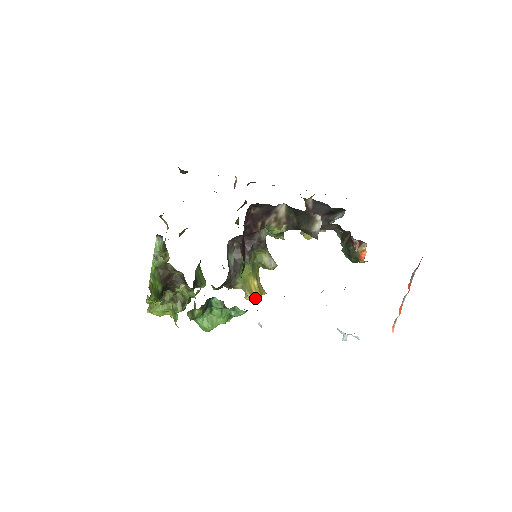
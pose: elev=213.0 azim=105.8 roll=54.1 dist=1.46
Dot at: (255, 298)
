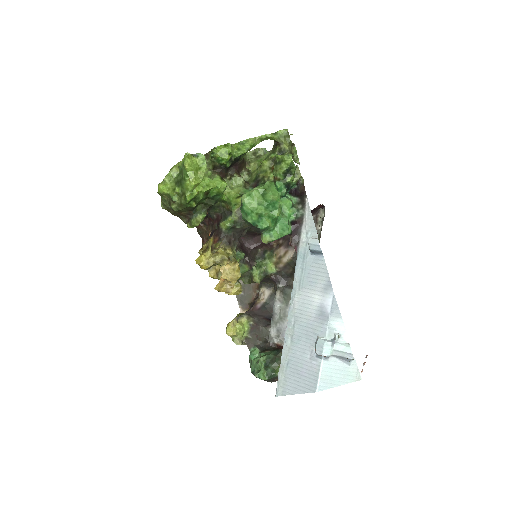
Dot at: (231, 276)
